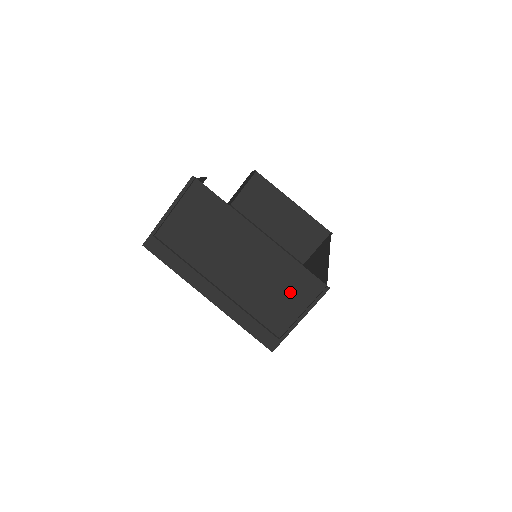
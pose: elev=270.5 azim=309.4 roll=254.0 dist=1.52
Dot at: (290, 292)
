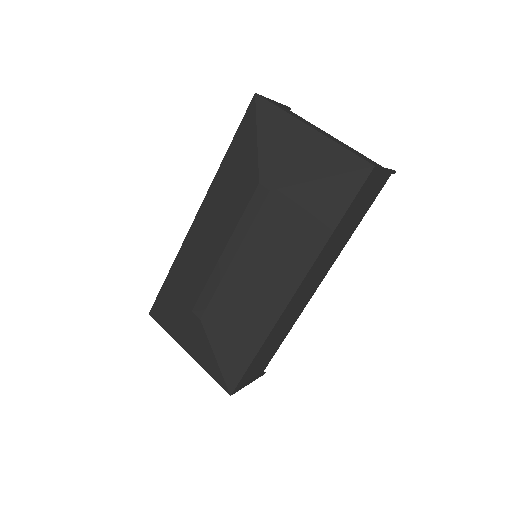
Dot at: (370, 161)
